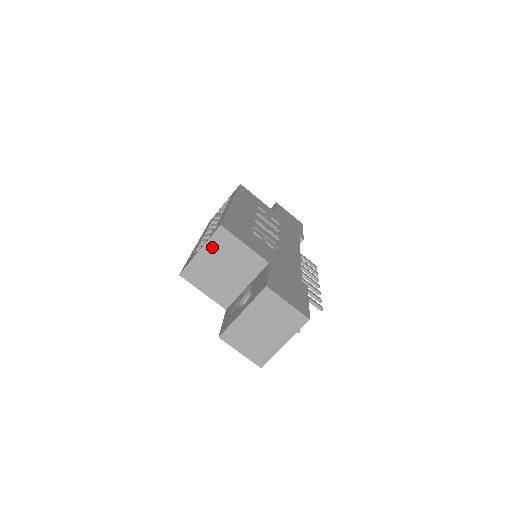
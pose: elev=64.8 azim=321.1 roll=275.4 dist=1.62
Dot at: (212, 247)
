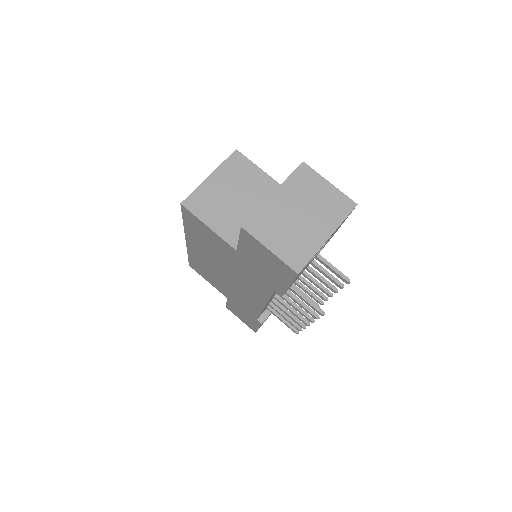
Dot at: (225, 172)
